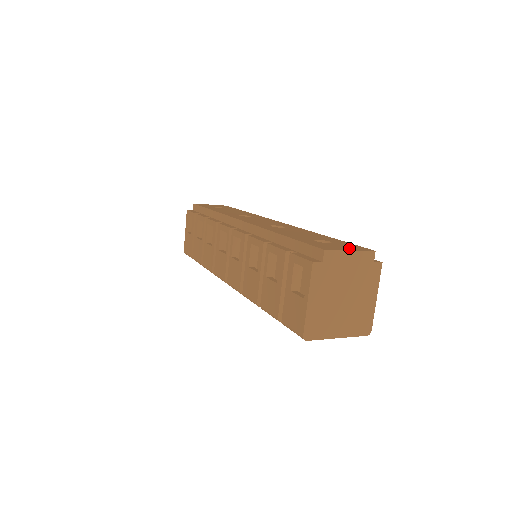
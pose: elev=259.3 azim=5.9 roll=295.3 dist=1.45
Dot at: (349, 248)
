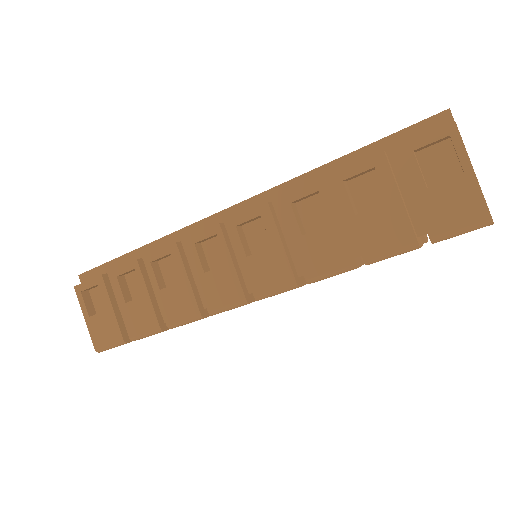
Dot at: occluded
